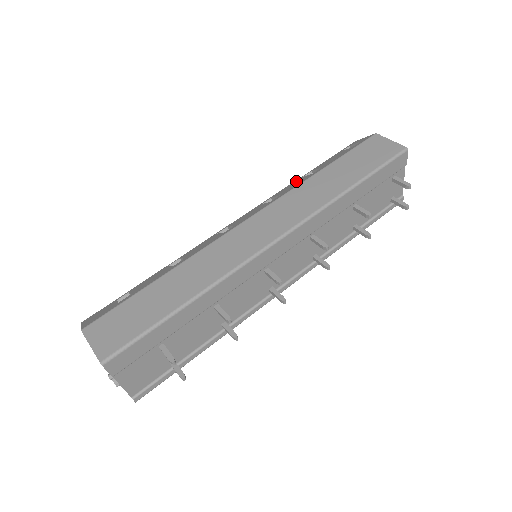
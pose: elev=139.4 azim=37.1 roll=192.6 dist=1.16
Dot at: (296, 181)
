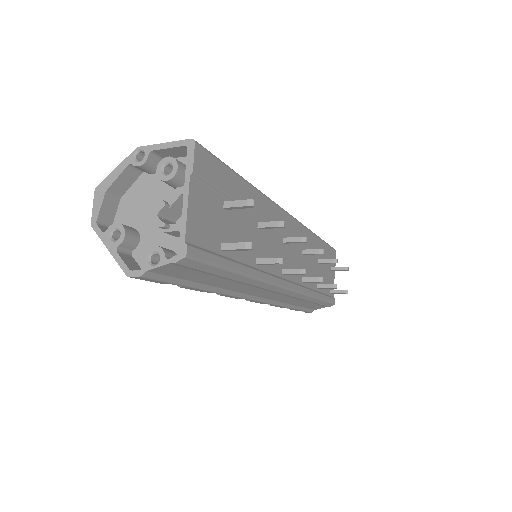
Dot at: occluded
